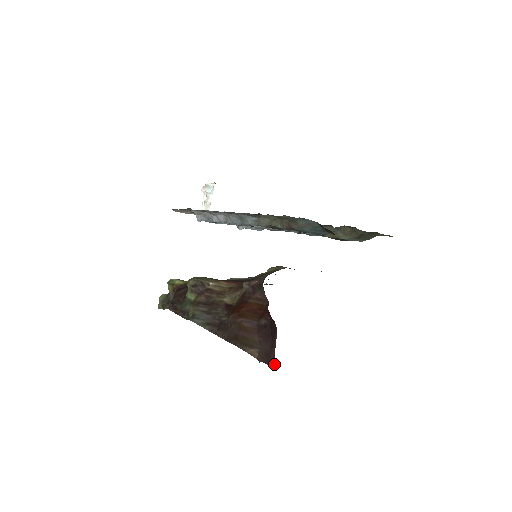
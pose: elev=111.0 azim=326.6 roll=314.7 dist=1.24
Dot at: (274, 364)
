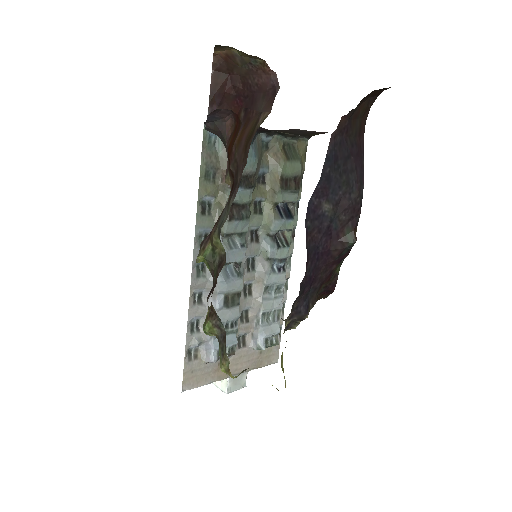
Dot at: (263, 61)
